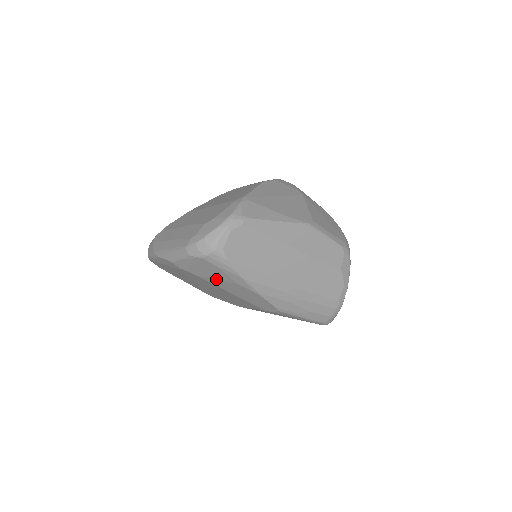
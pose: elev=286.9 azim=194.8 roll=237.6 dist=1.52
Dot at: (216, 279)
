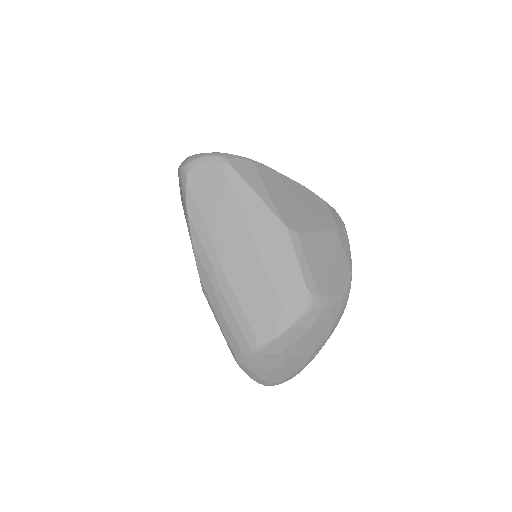
Dot at: occluded
